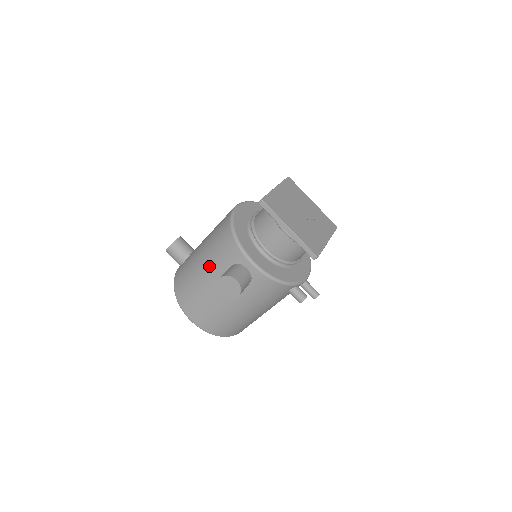
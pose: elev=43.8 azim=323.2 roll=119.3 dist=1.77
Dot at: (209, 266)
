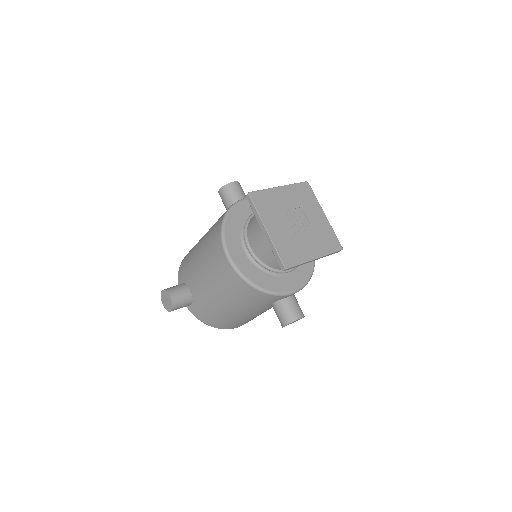
Dot at: (246, 310)
